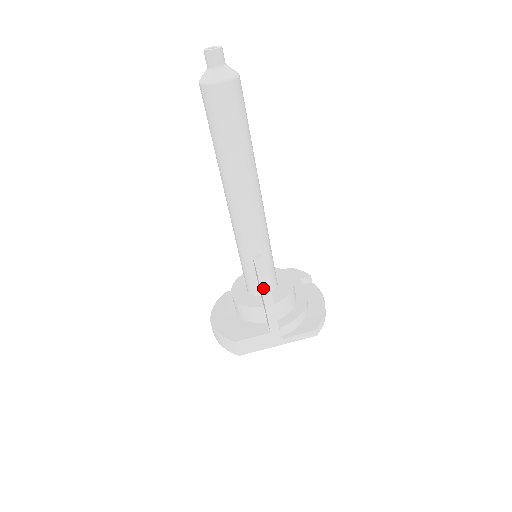
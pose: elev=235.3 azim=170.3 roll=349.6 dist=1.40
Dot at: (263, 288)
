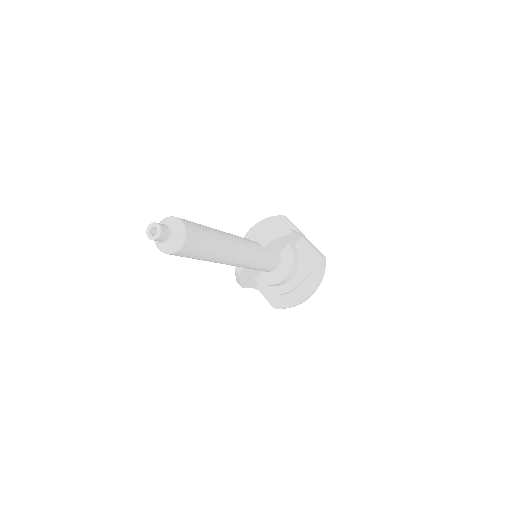
Dot at: (237, 278)
